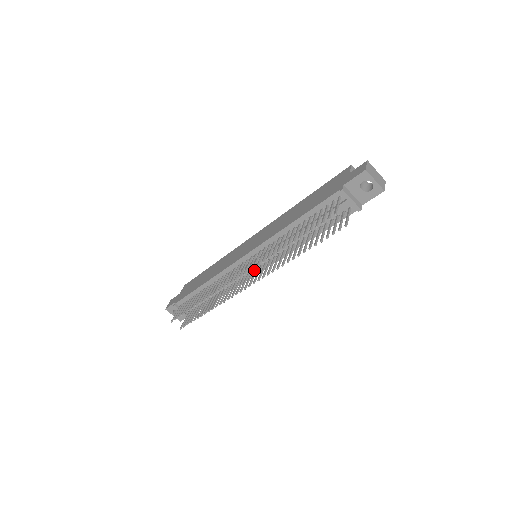
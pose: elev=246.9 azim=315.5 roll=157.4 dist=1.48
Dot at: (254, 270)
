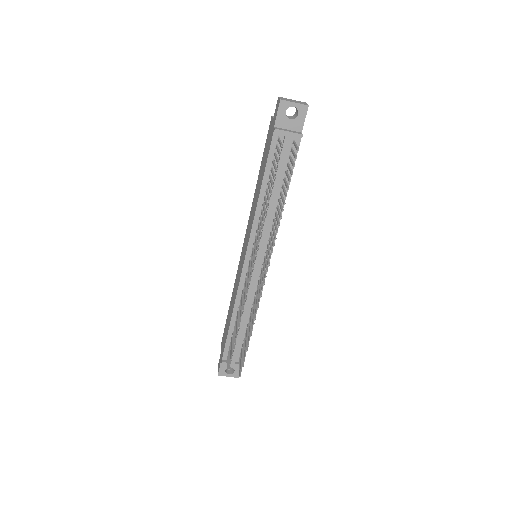
Dot at: (262, 267)
